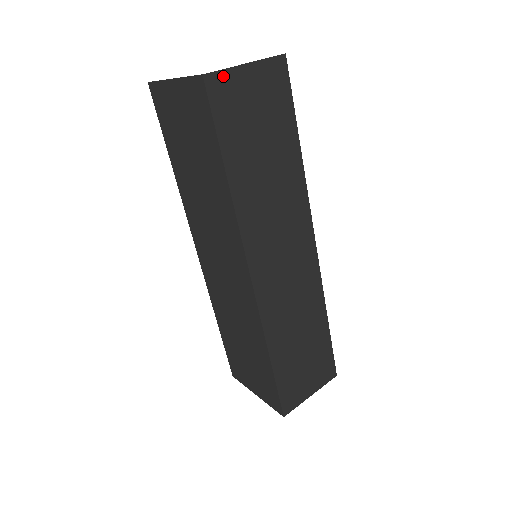
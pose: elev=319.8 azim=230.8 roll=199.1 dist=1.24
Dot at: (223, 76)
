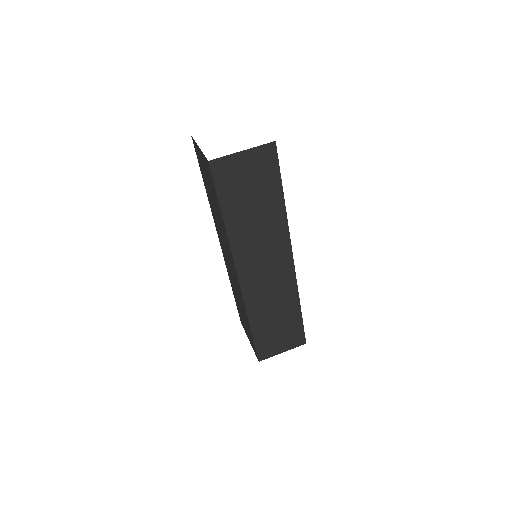
Dot at: (224, 160)
